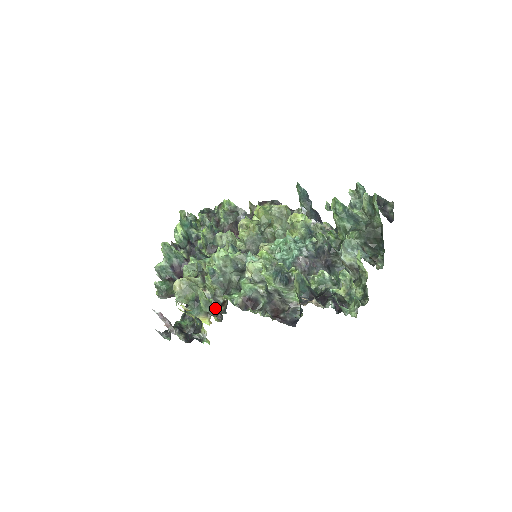
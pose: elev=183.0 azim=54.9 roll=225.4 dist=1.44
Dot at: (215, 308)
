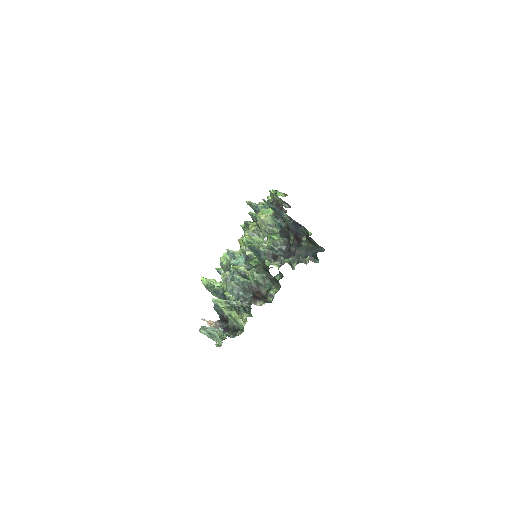
Dot at: occluded
